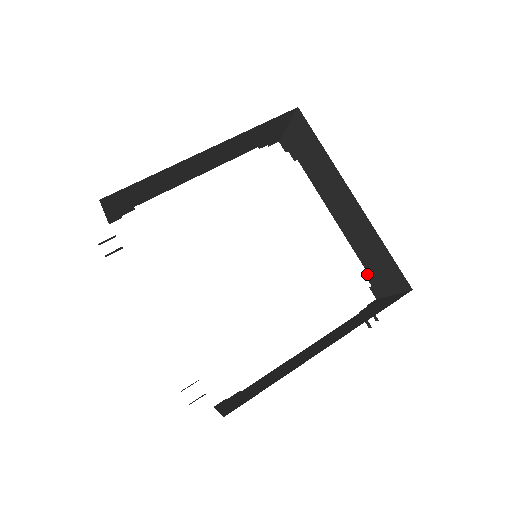
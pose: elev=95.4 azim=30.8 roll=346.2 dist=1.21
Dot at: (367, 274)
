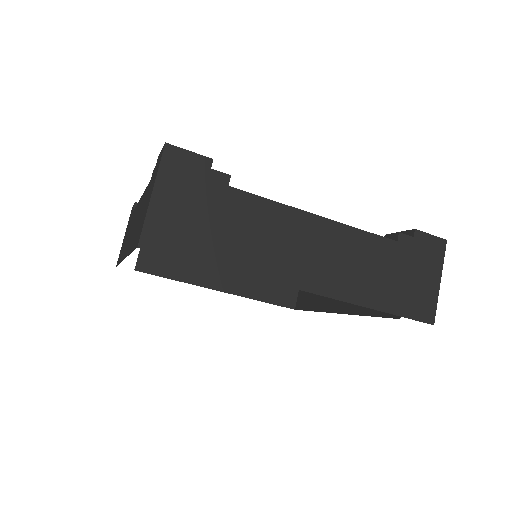
Dot at: occluded
